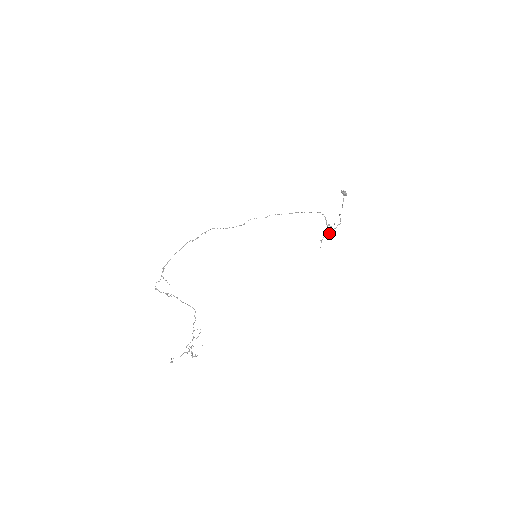
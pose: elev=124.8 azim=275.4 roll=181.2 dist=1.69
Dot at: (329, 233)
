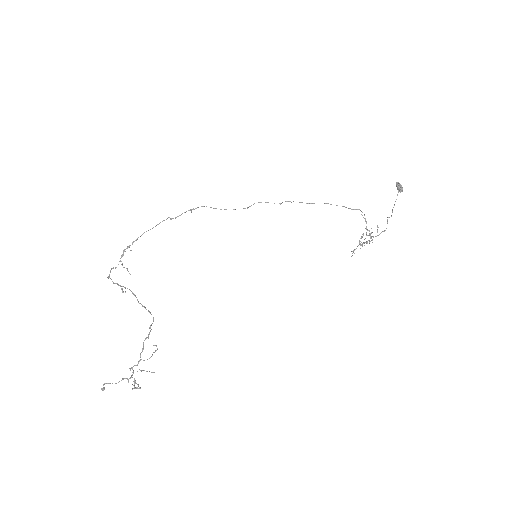
Dot at: (367, 241)
